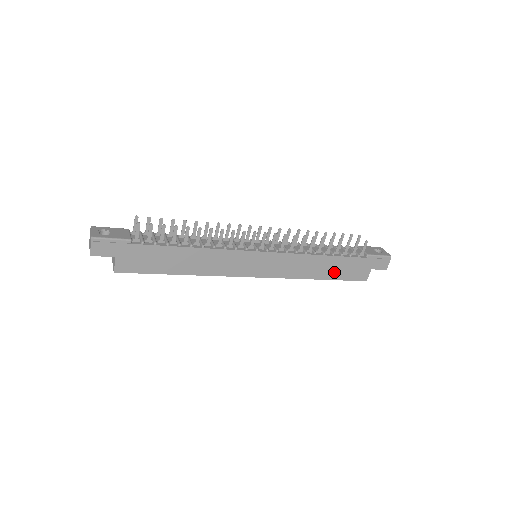
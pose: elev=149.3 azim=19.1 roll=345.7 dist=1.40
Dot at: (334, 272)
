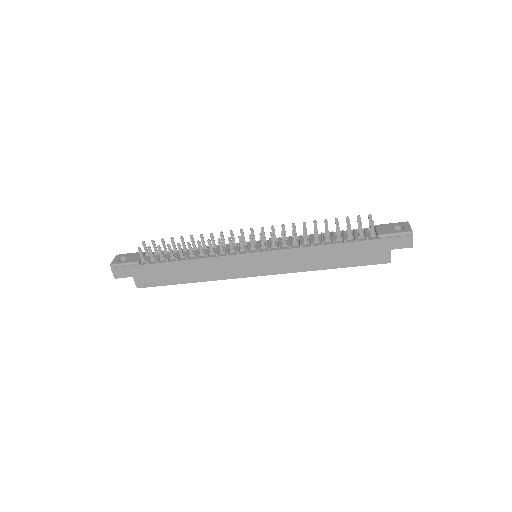
Dot at: (343, 259)
